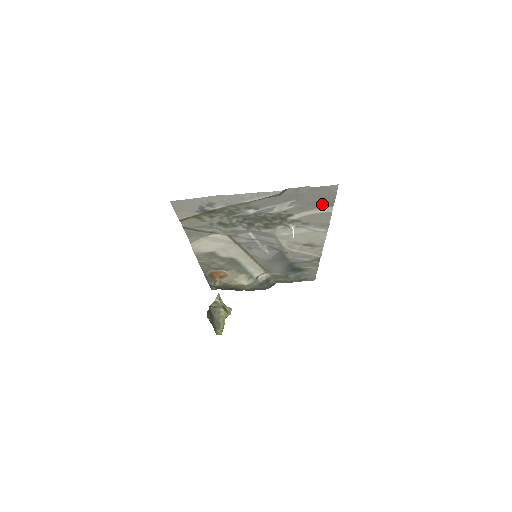
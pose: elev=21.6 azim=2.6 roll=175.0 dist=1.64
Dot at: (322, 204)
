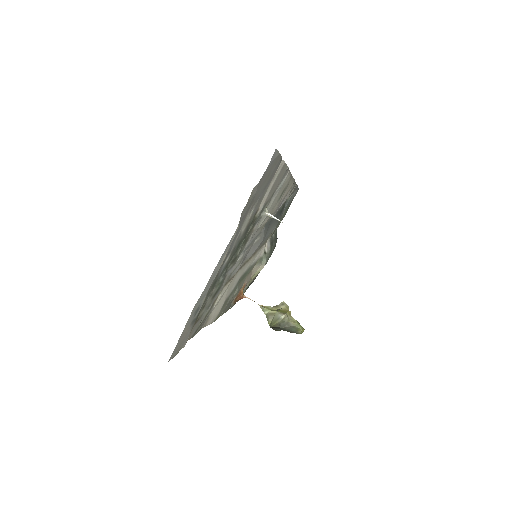
Dot at: (273, 173)
